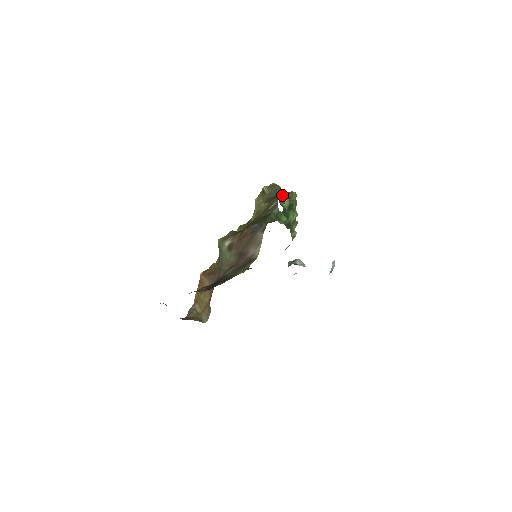
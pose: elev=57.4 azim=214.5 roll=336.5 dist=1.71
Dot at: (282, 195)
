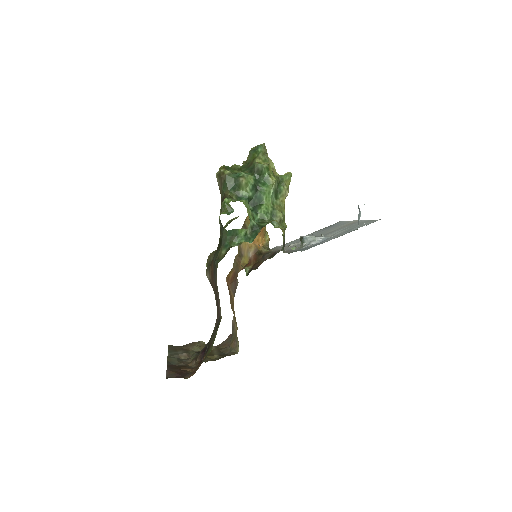
Dot at: (224, 202)
